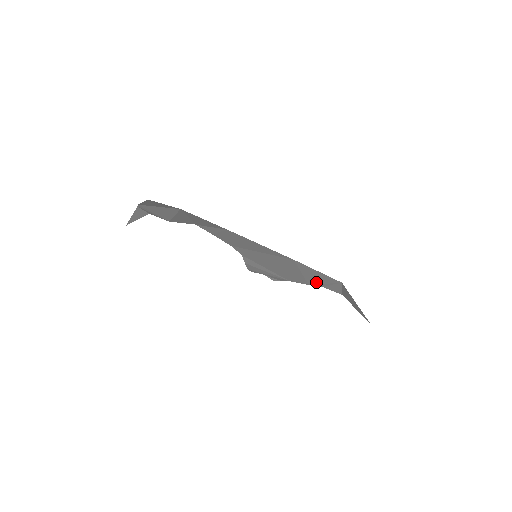
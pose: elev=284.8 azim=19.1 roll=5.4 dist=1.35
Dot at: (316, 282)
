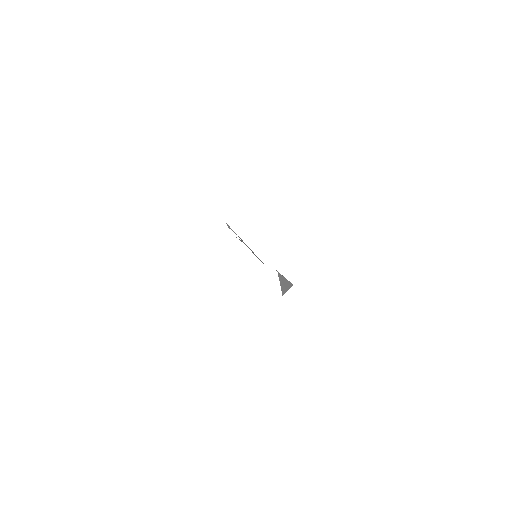
Dot at: occluded
